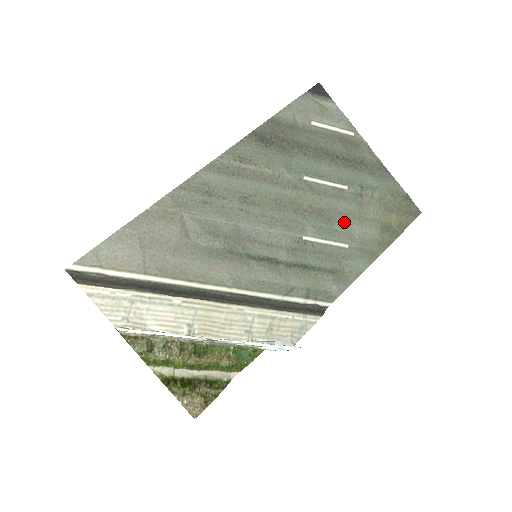
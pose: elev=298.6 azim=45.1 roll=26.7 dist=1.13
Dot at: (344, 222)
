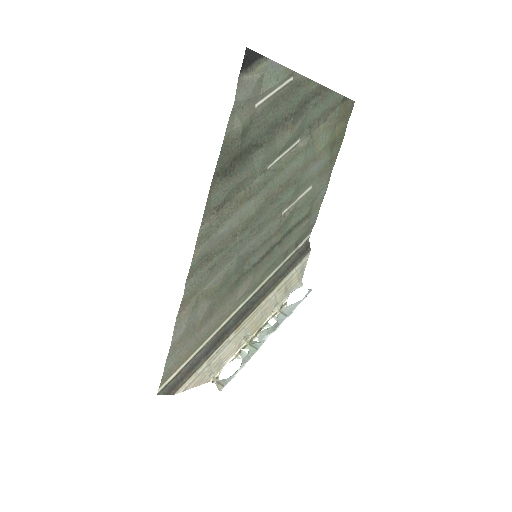
Dot at: (305, 172)
